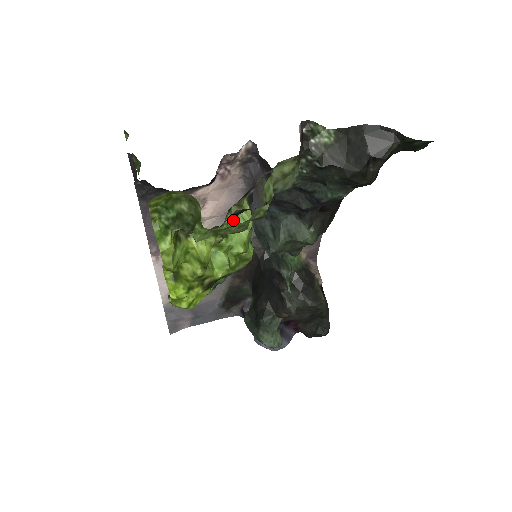
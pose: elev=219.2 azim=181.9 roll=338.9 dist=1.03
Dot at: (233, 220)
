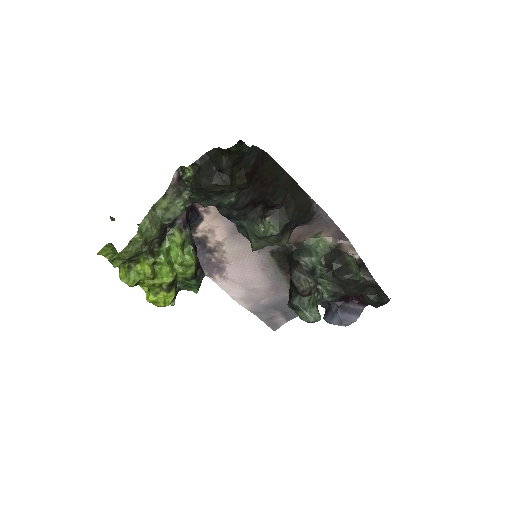
Dot at: (171, 244)
